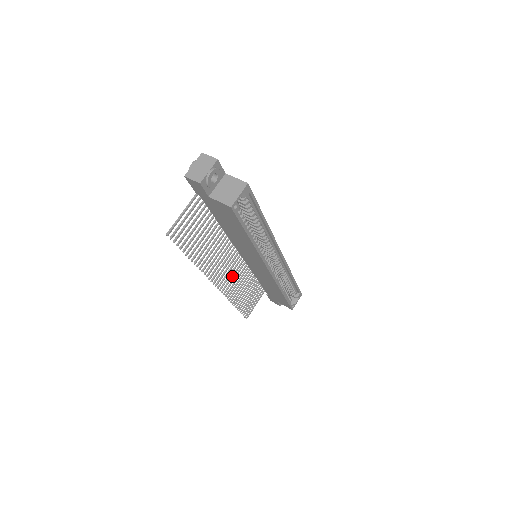
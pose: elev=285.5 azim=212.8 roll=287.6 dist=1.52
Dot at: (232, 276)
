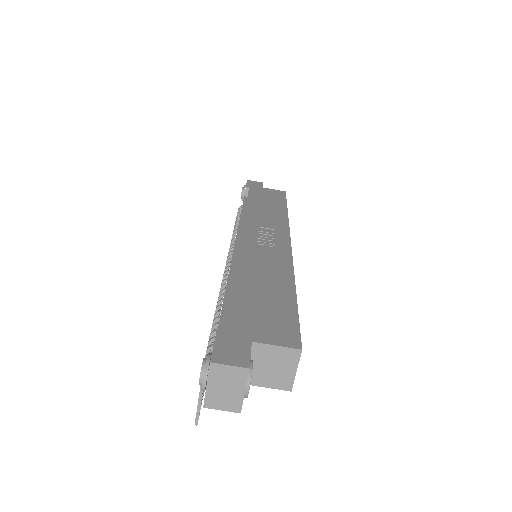
Dot at: occluded
